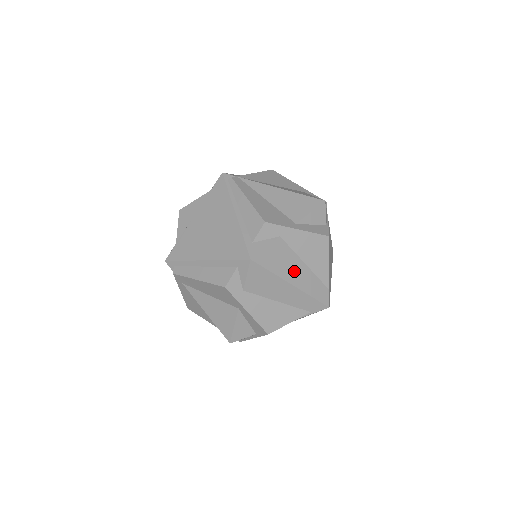
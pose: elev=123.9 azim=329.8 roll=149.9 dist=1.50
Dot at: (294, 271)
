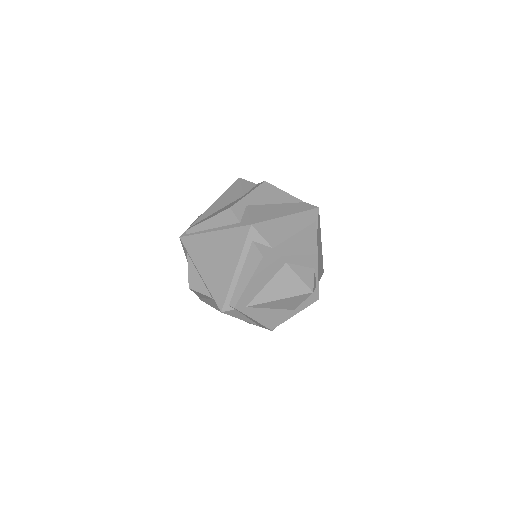
Dot at: (277, 211)
